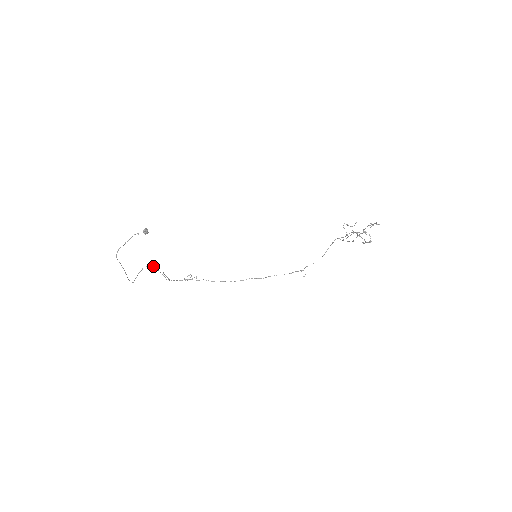
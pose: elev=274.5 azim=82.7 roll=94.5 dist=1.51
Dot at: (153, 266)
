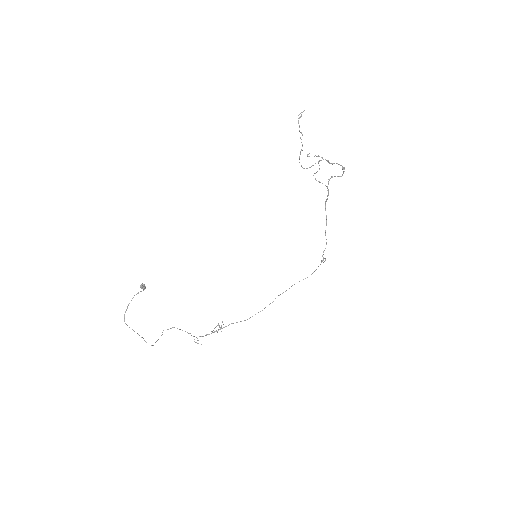
Dot at: (172, 327)
